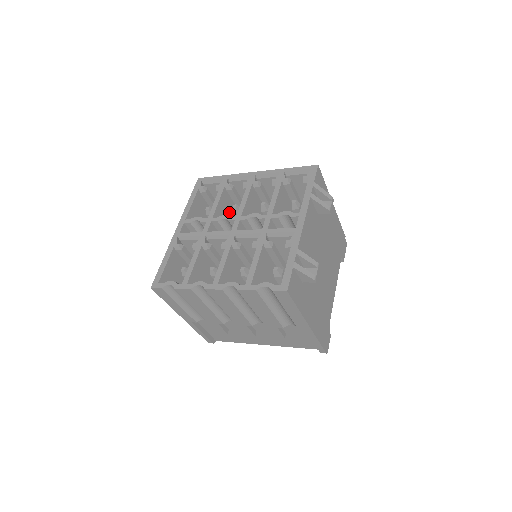
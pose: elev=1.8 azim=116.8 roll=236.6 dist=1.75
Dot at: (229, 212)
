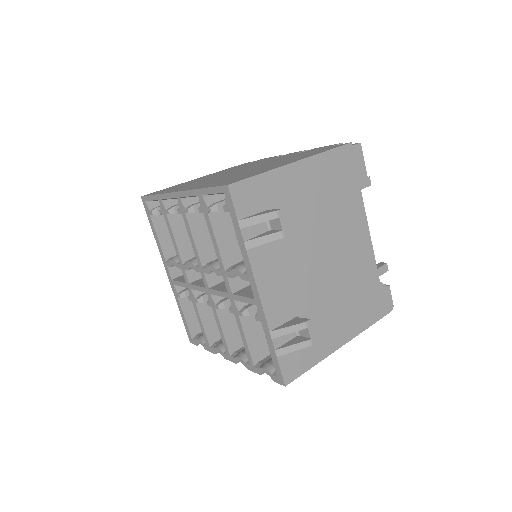
Dot at: occluded
